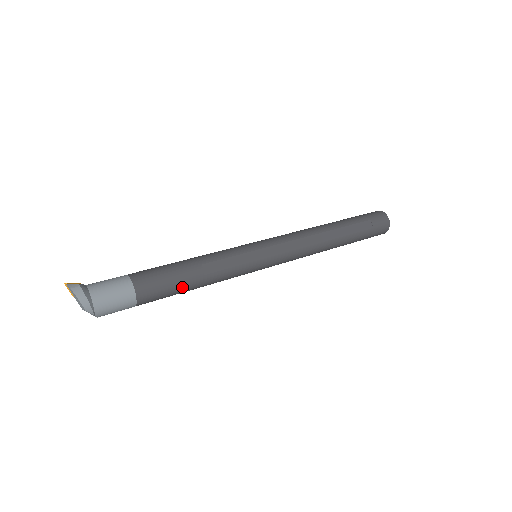
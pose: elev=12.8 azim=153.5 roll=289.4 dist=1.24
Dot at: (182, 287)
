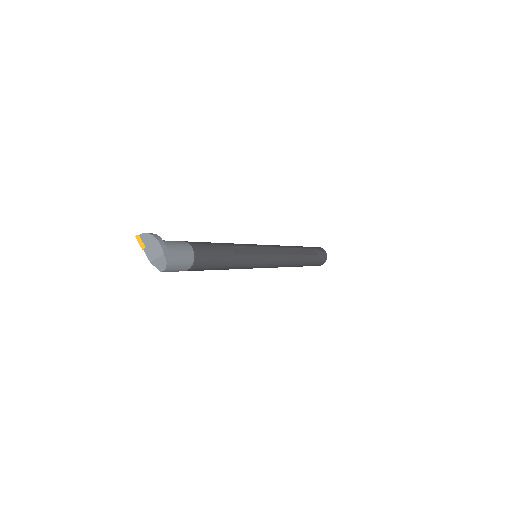
Dot at: (221, 260)
